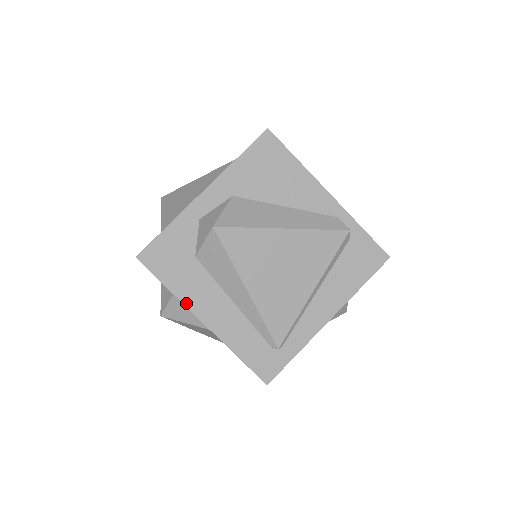
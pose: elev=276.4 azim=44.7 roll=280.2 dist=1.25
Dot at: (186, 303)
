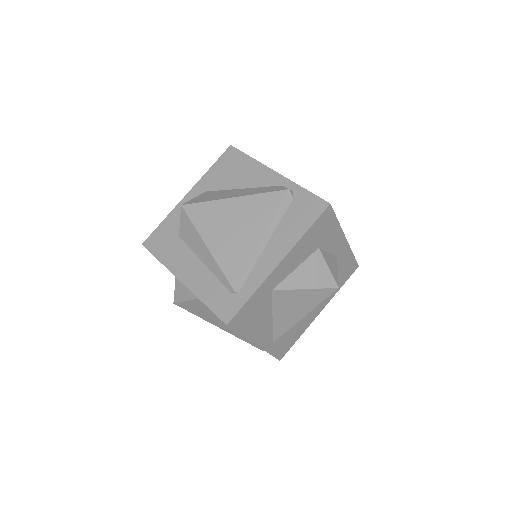
Dot at: (170, 269)
